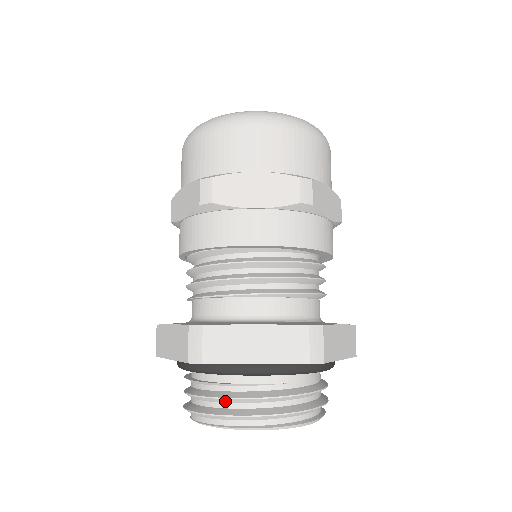
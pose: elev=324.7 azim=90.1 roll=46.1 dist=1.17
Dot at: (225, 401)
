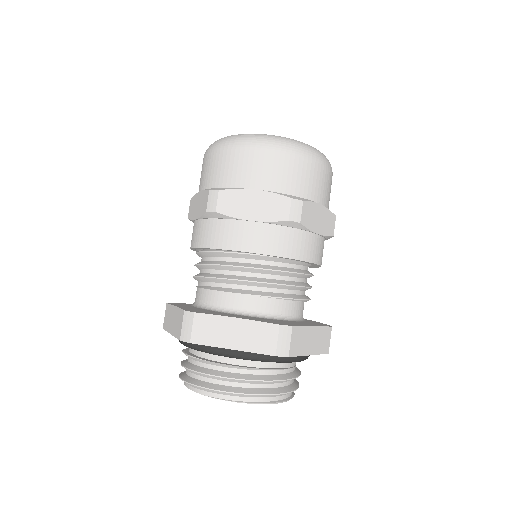
Dot at: (270, 383)
